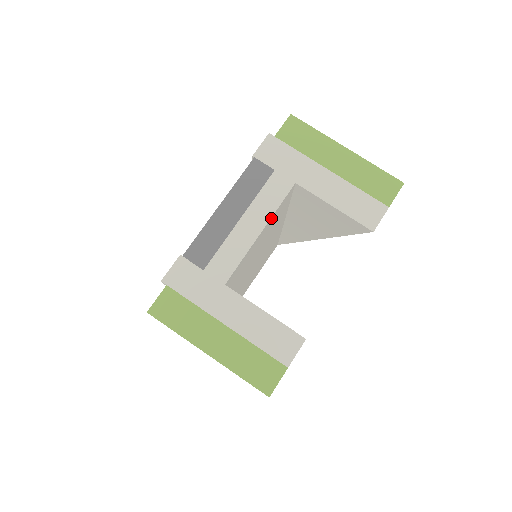
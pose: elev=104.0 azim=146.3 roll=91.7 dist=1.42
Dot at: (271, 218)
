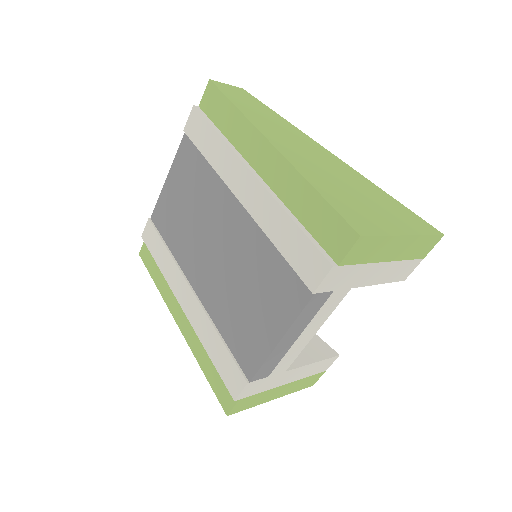
Dot at: occluded
